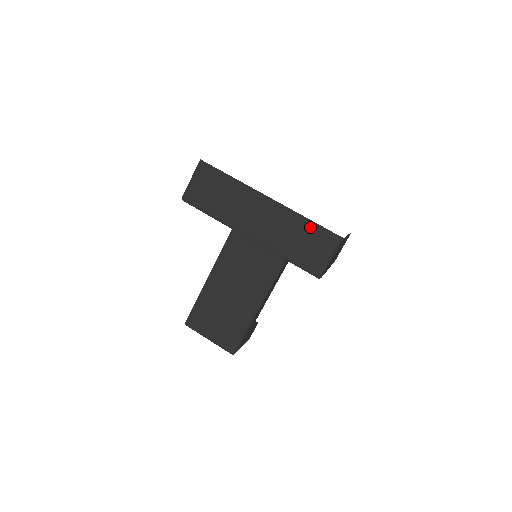
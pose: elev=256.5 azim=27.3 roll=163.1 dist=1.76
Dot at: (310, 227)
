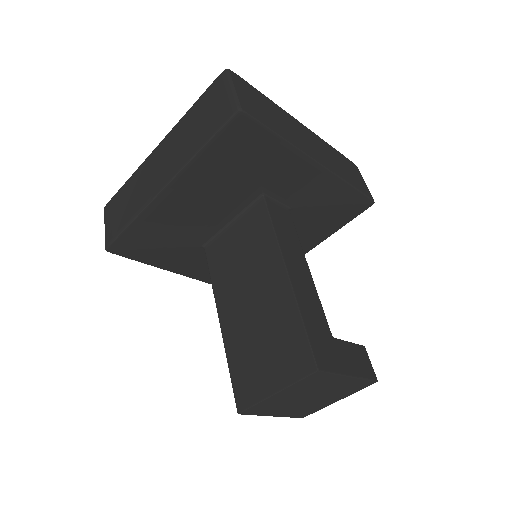
Dot at: (198, 106)
